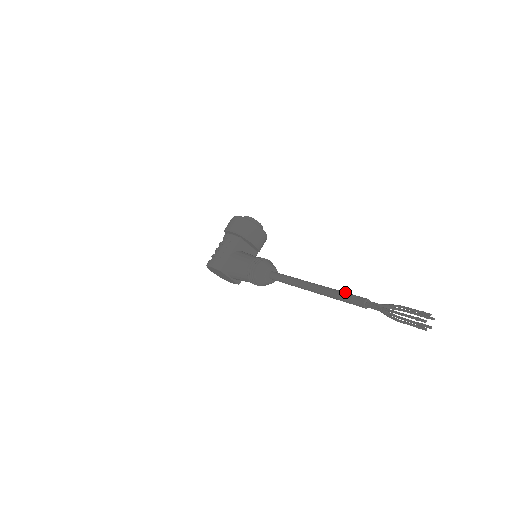
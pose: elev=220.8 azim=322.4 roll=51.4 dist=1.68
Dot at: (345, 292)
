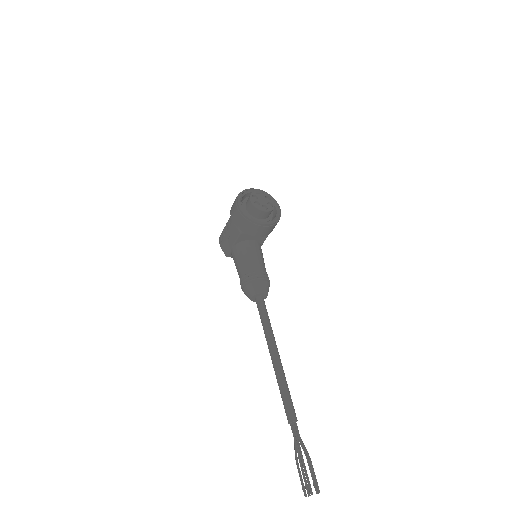
Dot at: (285, 394)
